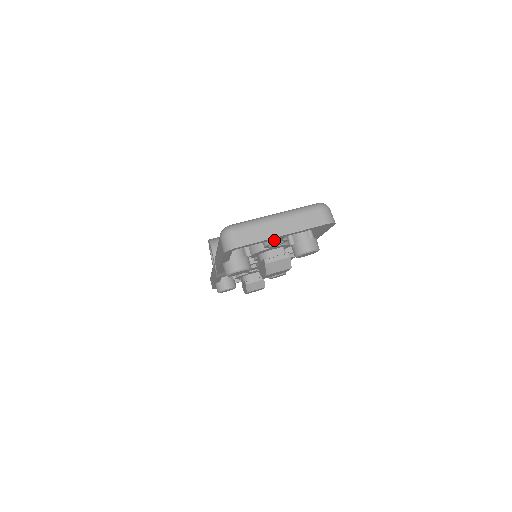
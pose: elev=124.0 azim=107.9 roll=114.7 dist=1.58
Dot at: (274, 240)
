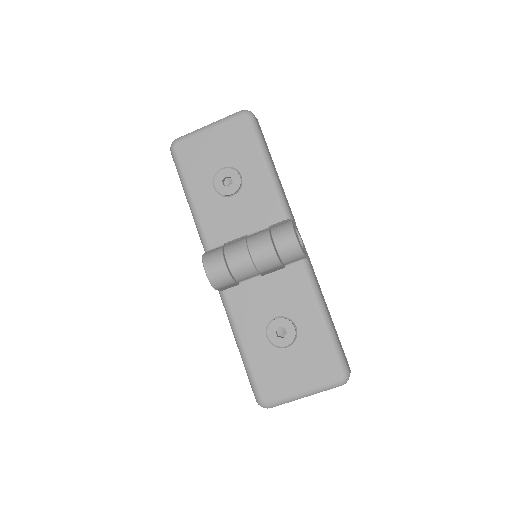
Dot at: occluded
